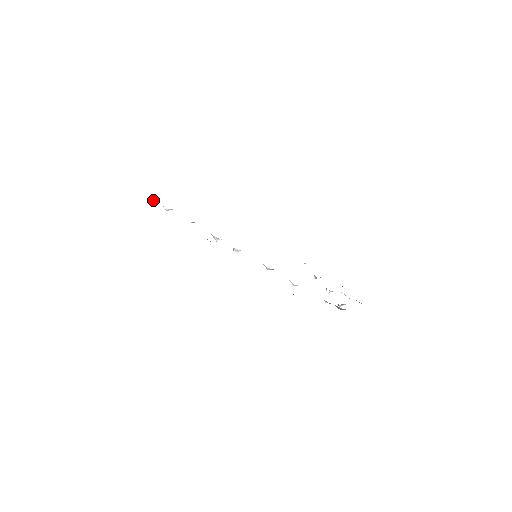
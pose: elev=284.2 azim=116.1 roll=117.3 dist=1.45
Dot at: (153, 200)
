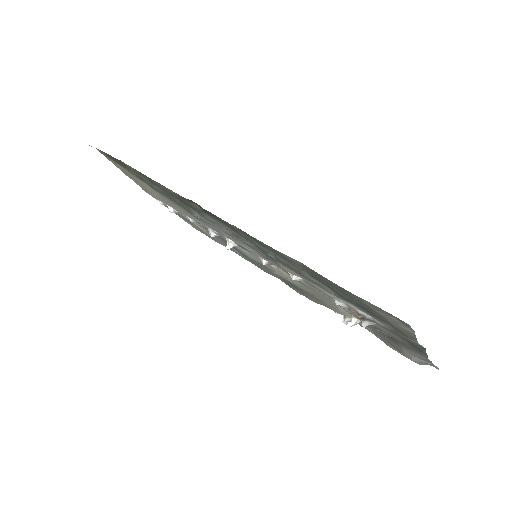
Dot at: (160, 201)
